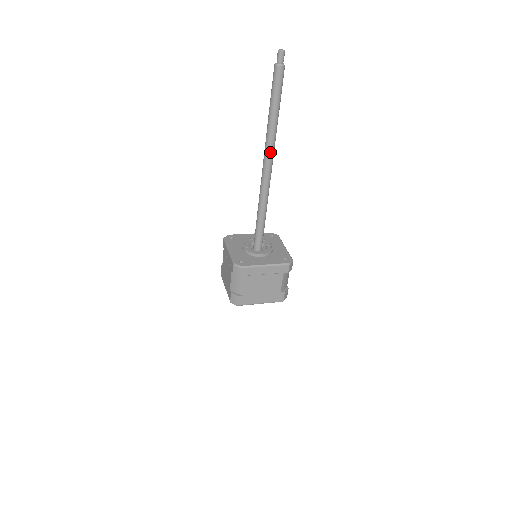
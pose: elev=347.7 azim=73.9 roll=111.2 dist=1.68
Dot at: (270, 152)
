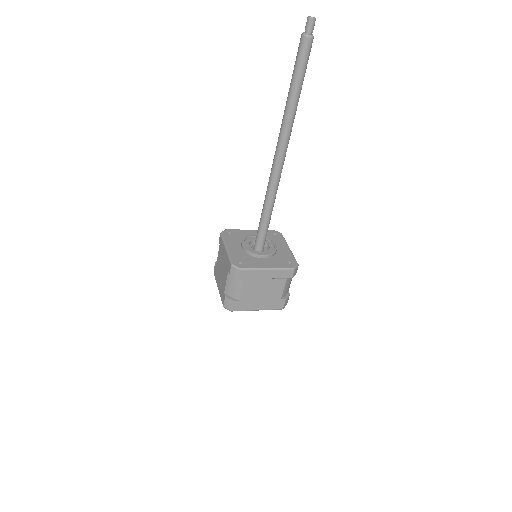
Dot at: (285, 139)
